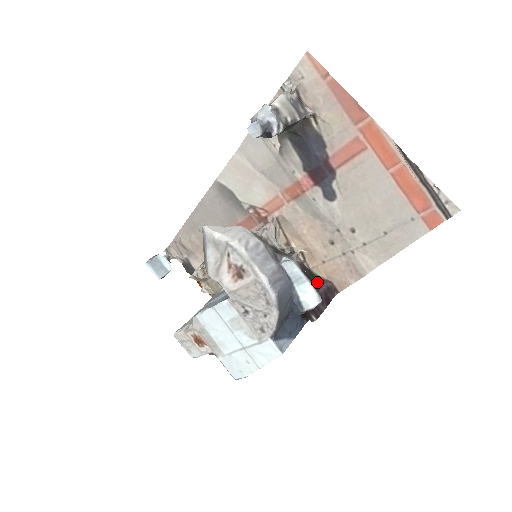
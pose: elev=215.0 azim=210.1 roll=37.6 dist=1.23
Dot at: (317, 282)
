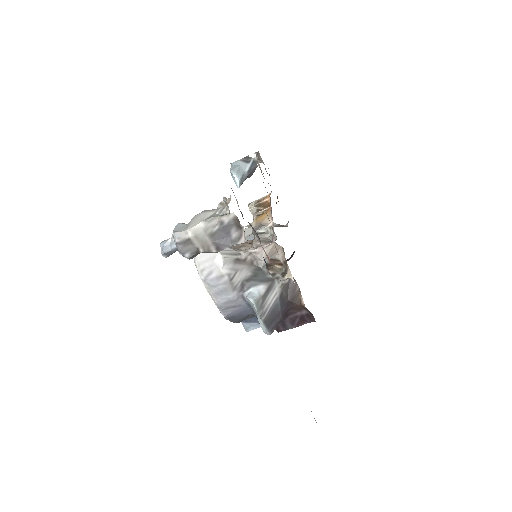
Dot at: (296, 307)
